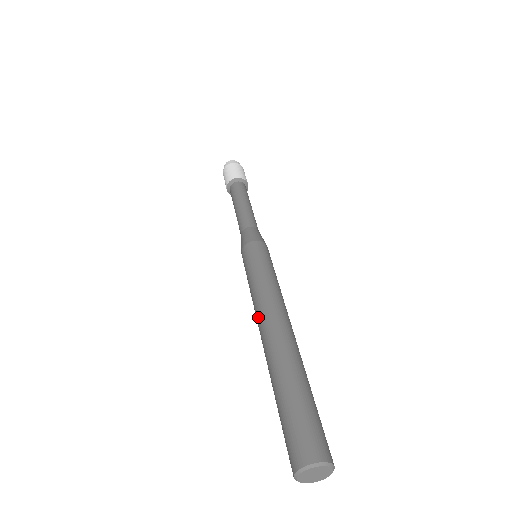
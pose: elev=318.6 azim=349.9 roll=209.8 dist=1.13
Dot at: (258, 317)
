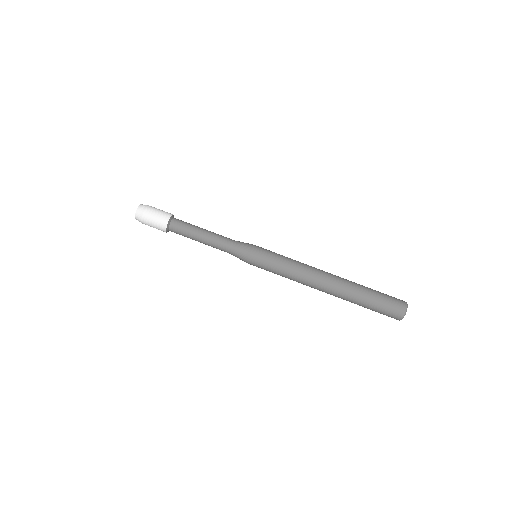
Dot at: (313, 279)
